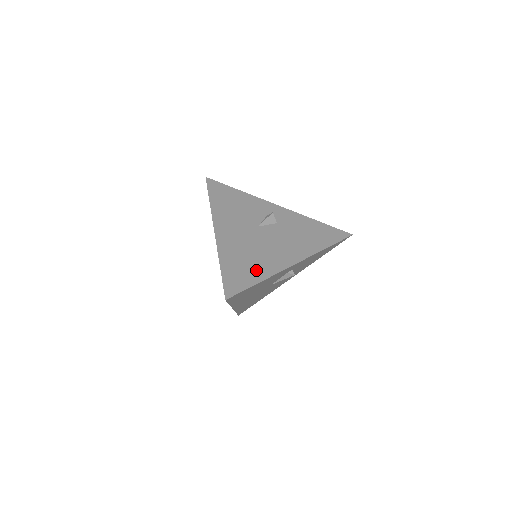
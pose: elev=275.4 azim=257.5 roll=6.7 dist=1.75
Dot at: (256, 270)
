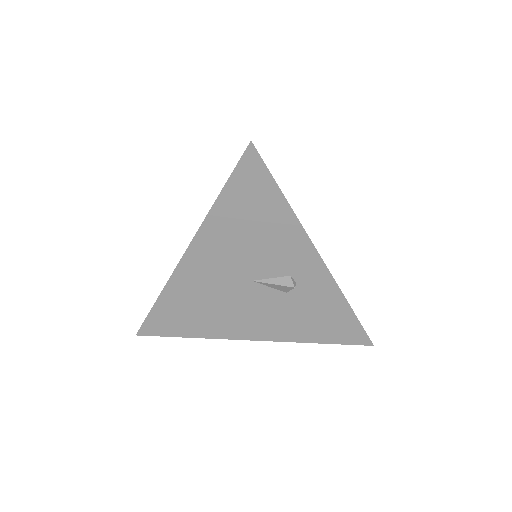
Dot at: occluded
